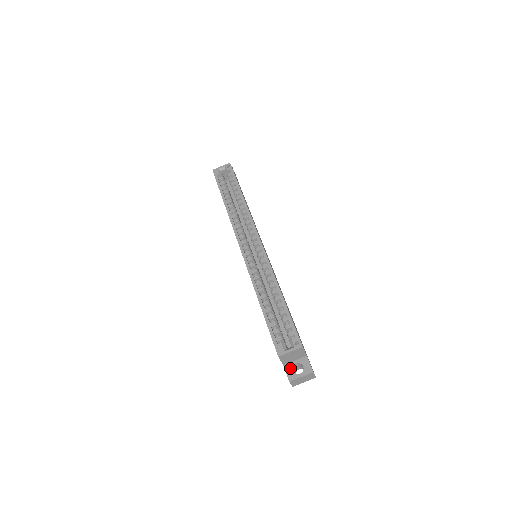
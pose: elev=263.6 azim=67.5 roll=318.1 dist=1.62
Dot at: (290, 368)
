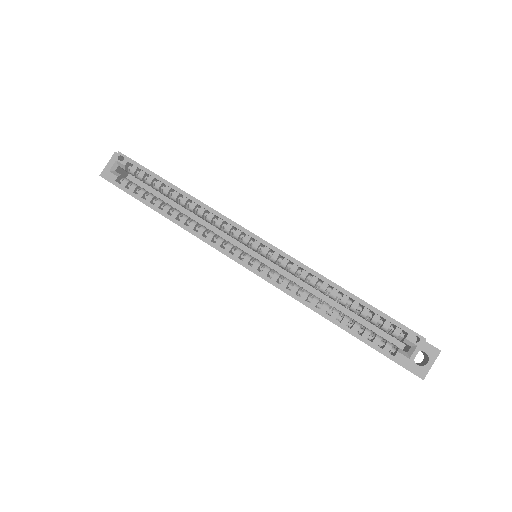
Dot at: (412, 365)
